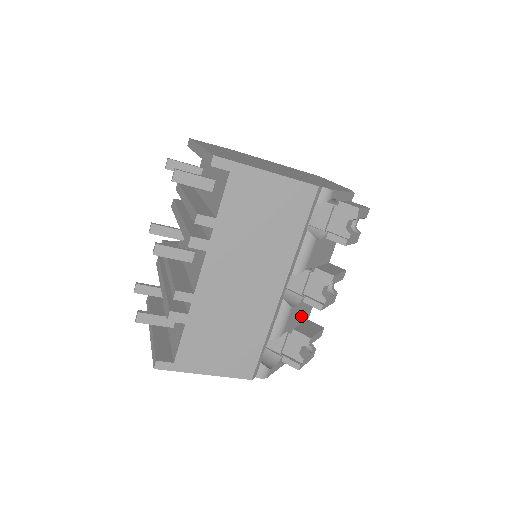
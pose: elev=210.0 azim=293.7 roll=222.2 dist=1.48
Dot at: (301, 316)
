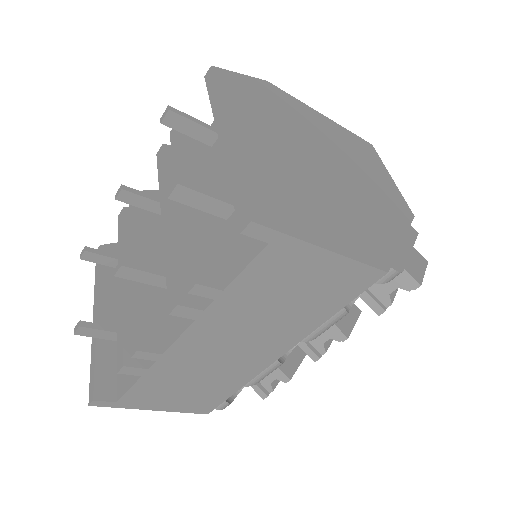
Dot at: occluded
